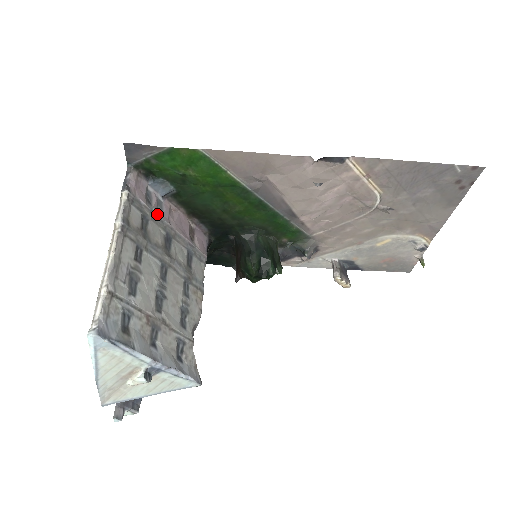
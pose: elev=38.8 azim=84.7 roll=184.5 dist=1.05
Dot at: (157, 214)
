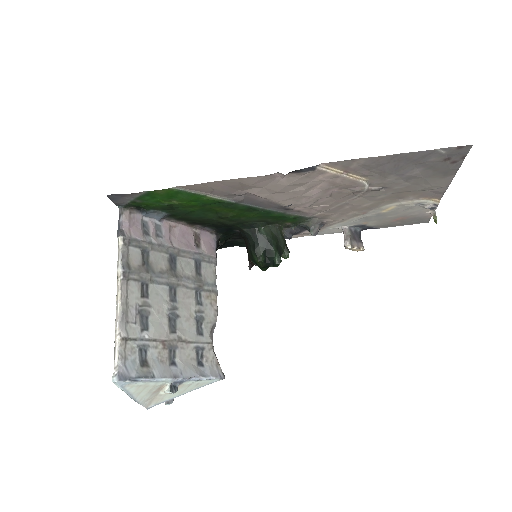
Dot at: (156, 242)
